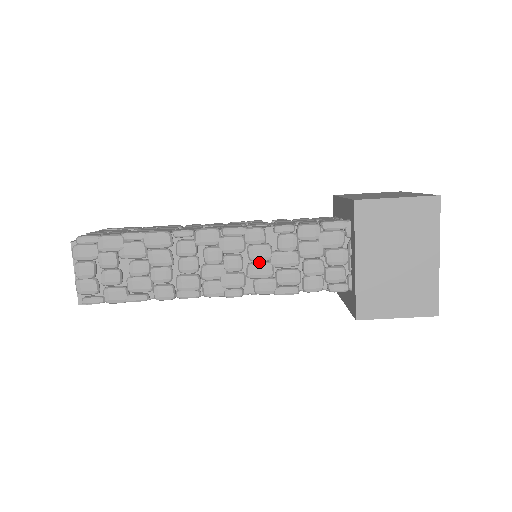
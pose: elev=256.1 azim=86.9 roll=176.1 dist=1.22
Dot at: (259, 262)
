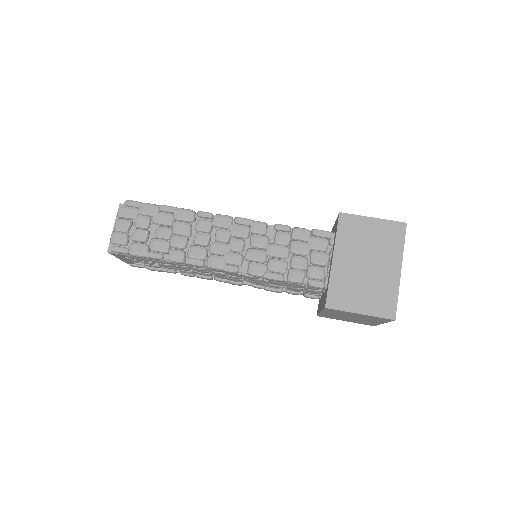
Dot at: (257, 249)
